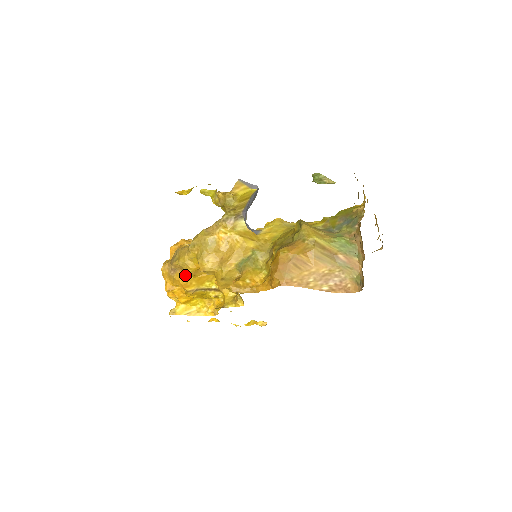
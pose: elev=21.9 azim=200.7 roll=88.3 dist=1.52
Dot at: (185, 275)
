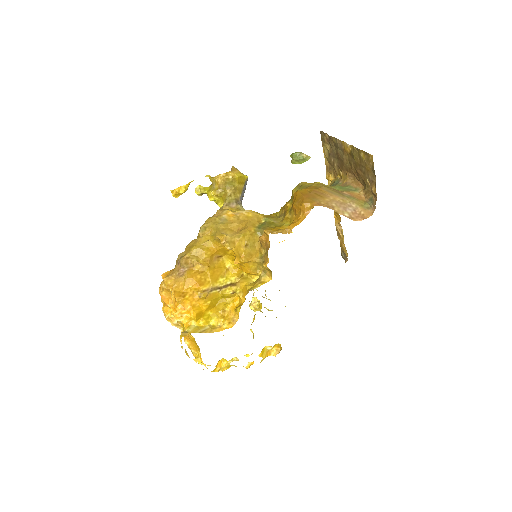
Dot at: (197, 271)
